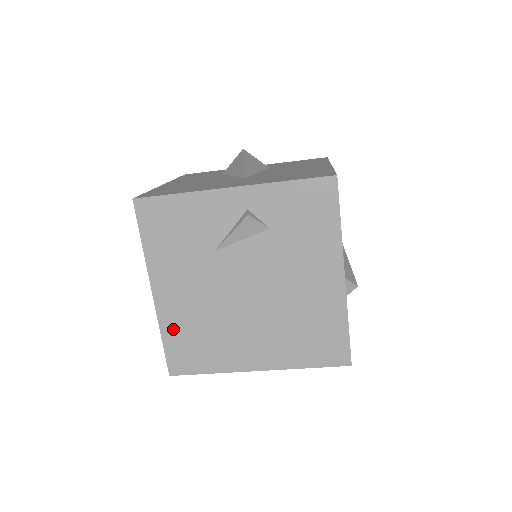
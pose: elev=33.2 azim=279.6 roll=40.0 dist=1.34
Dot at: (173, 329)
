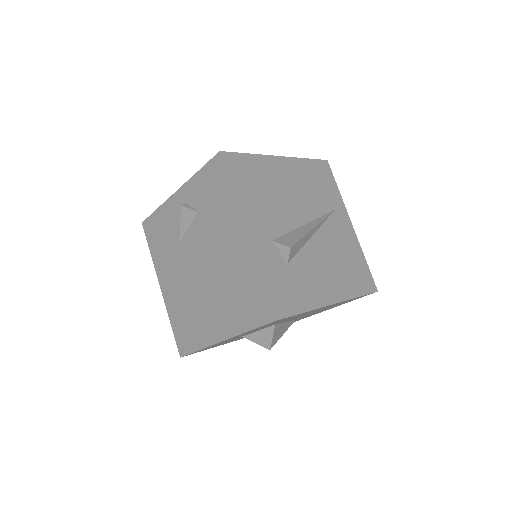
Dot at: (174, 315)
